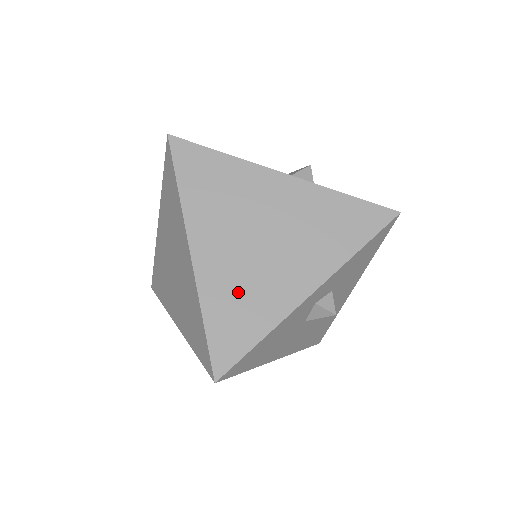
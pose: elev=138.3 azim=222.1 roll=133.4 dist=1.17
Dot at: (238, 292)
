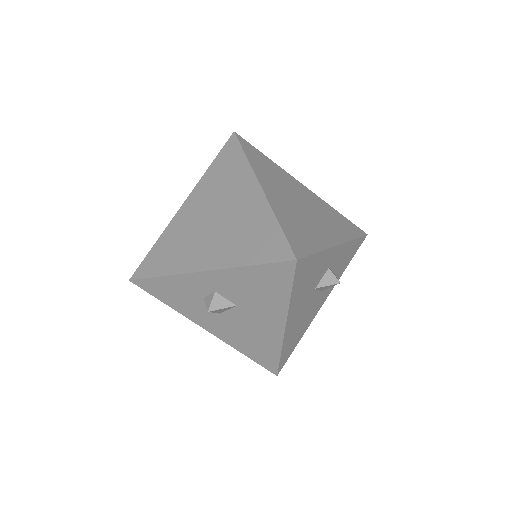
Dot at: (296, 220)
